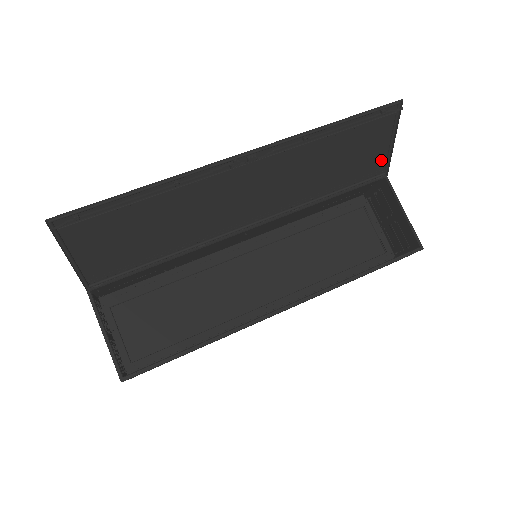
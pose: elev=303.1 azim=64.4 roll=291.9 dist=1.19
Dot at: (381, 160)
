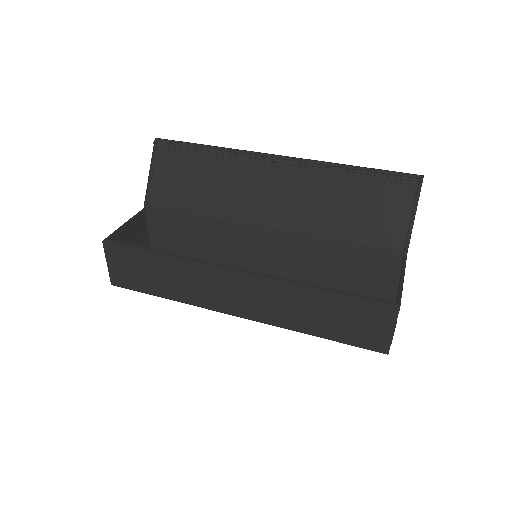
Dot at: (401, 234)
